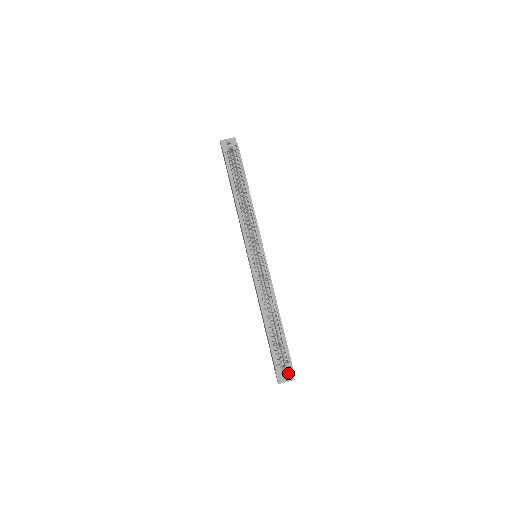
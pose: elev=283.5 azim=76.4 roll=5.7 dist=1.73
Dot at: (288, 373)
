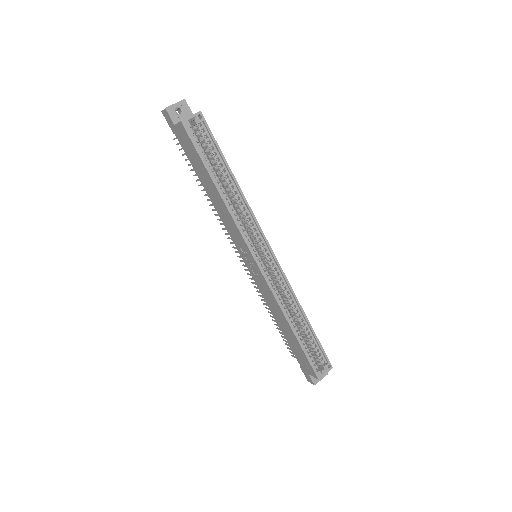
Dot at: occluded
